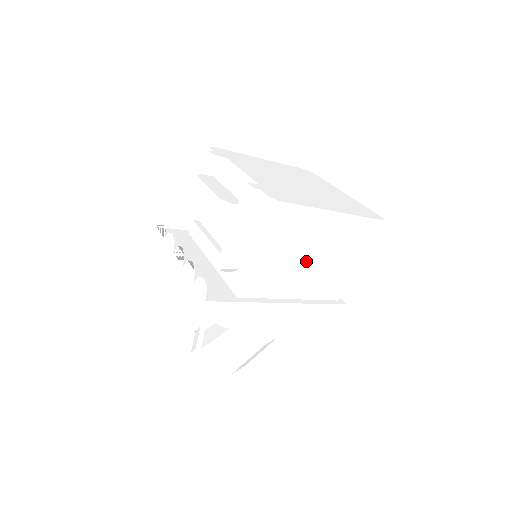
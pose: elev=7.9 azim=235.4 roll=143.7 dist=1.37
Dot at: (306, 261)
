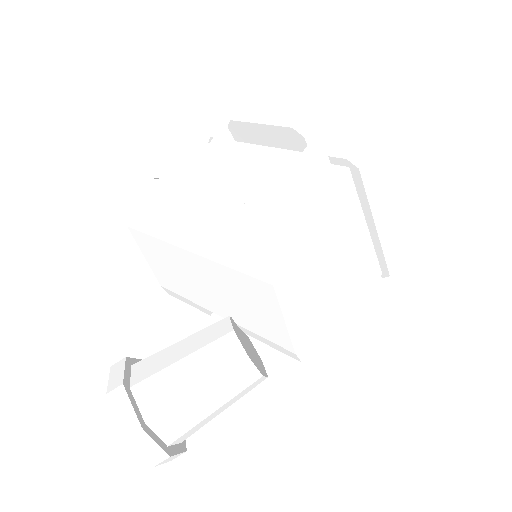
Dot at: (349, 253)
